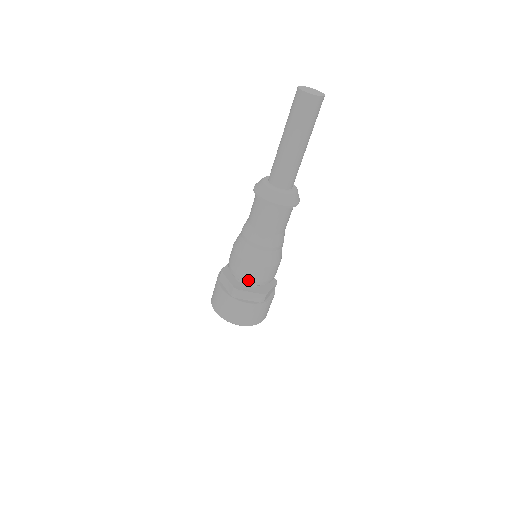
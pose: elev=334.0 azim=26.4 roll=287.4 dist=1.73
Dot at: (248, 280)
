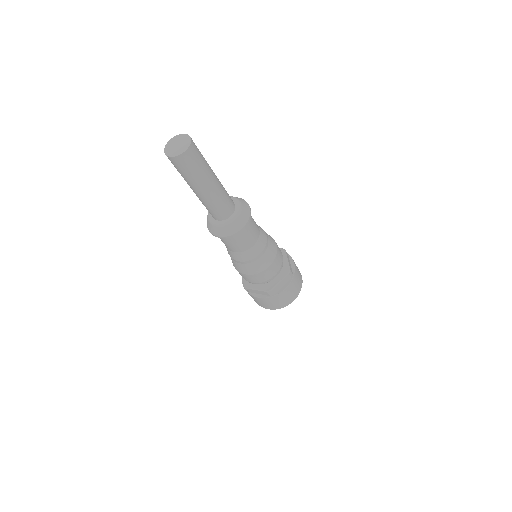
Dot at: (248, 281)
